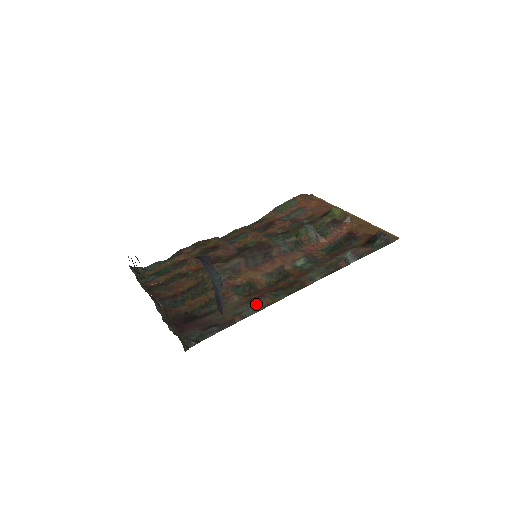
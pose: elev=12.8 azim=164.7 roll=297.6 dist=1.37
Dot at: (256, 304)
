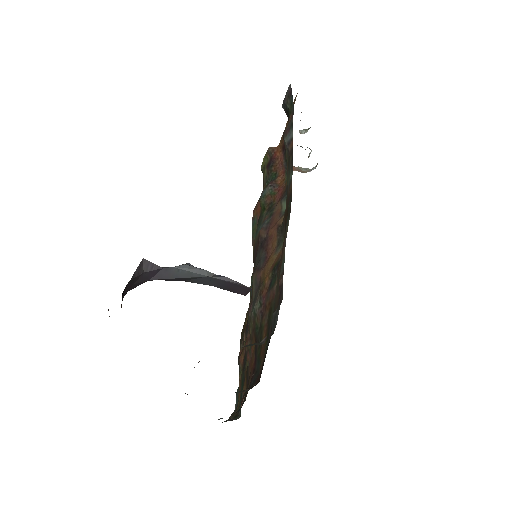
Dot at: (282, 256)
